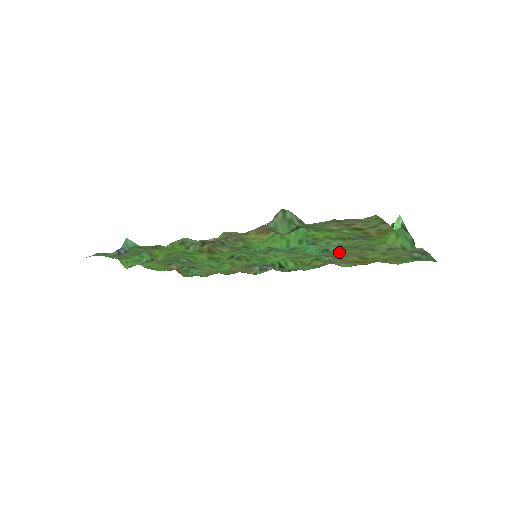
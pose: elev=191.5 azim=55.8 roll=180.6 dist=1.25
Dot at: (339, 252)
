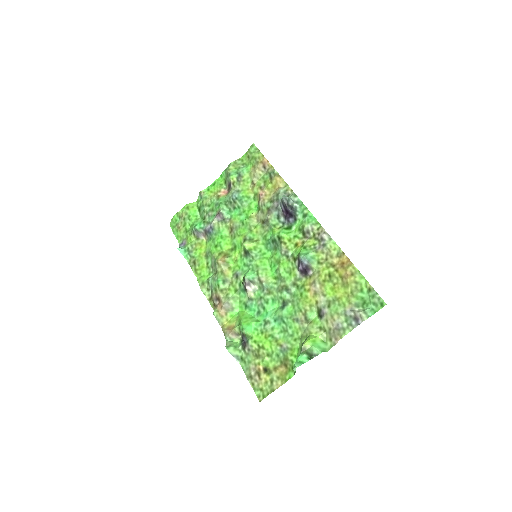
Dot at: (296, 300)
